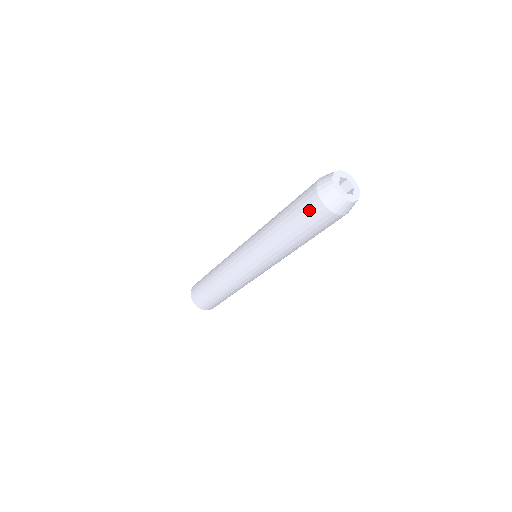
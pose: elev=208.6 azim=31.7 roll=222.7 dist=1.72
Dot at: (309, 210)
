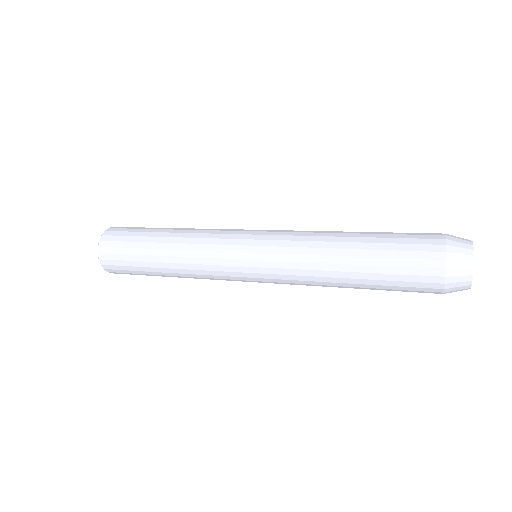
Dot at: (417, 272)
